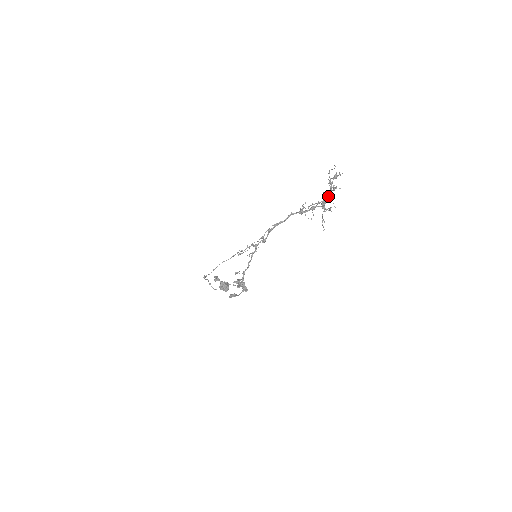
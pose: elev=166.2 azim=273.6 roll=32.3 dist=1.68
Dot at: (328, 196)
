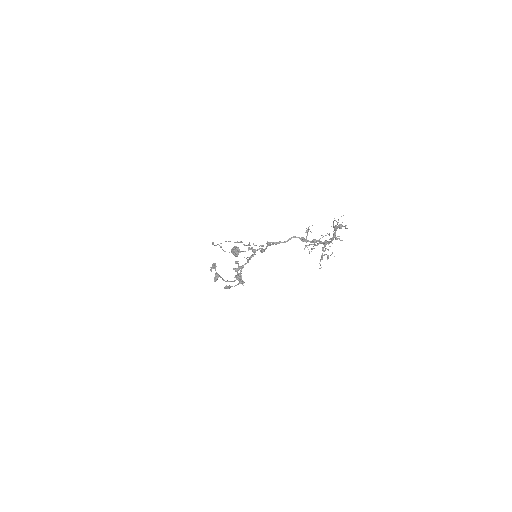
Dot at: occluded
